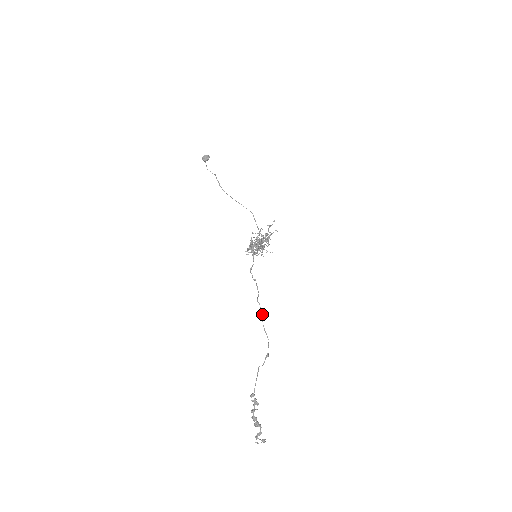
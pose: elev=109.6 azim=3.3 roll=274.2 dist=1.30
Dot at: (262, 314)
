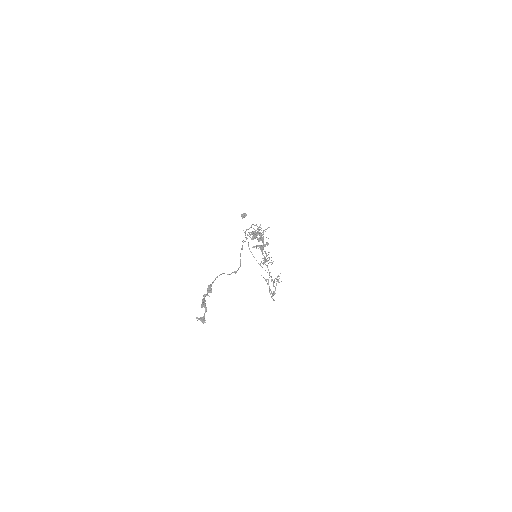
Dot at: (242, 248)
